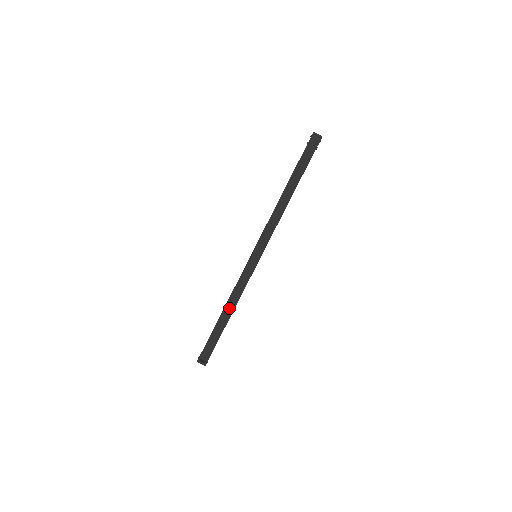
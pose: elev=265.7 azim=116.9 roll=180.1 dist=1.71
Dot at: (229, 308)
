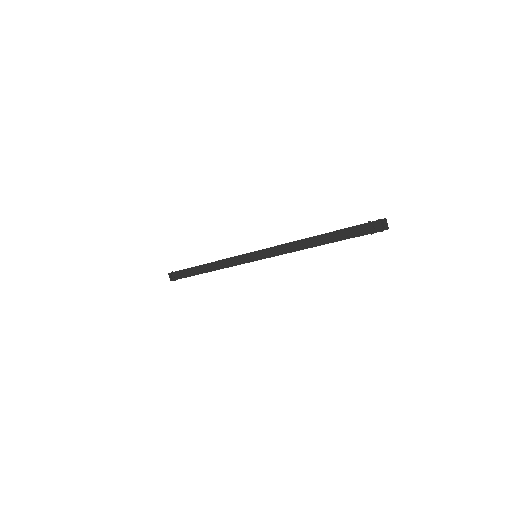
Dot at: (210, 267)
